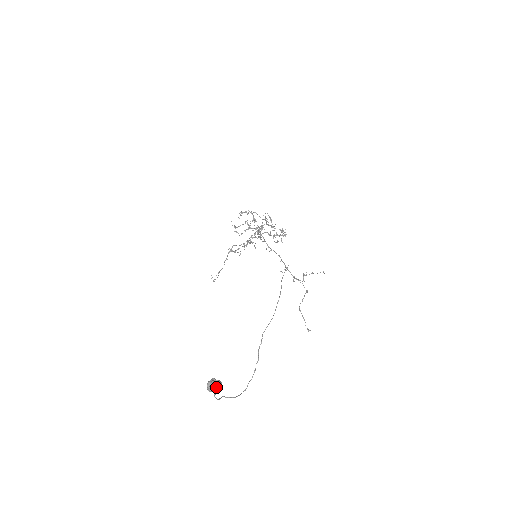
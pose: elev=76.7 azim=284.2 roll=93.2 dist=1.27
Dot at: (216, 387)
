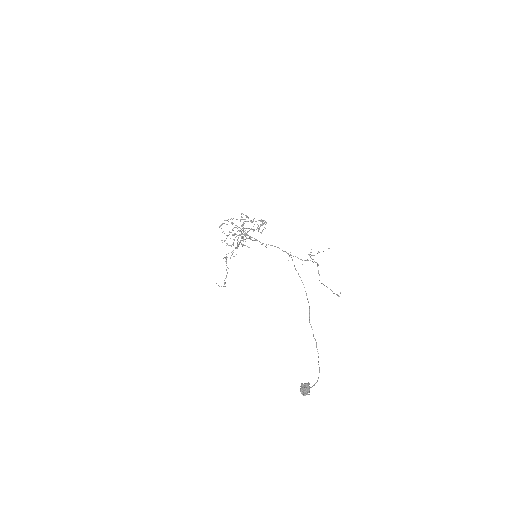
Dot at: (308, 389)
